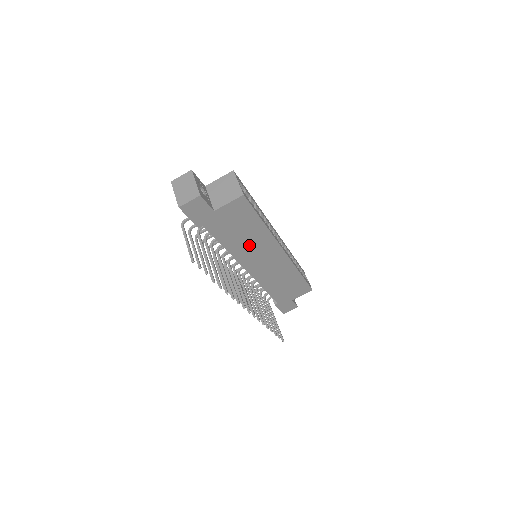
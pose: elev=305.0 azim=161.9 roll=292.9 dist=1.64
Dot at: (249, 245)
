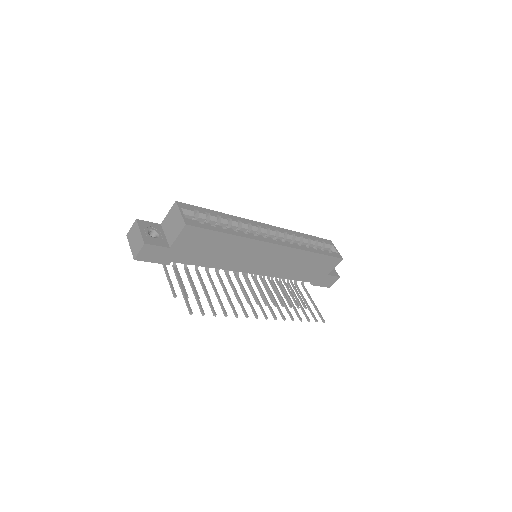
Dot at: (233, 255)
